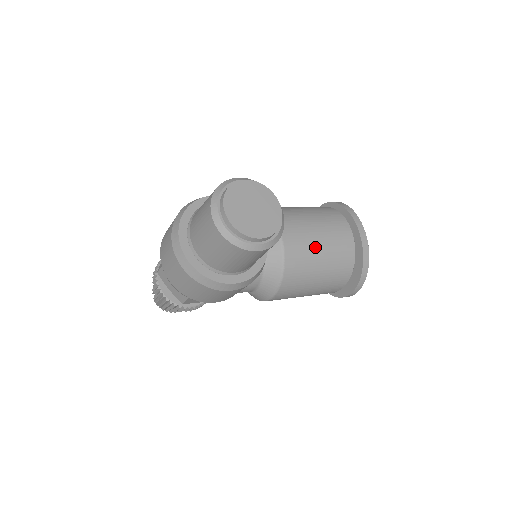
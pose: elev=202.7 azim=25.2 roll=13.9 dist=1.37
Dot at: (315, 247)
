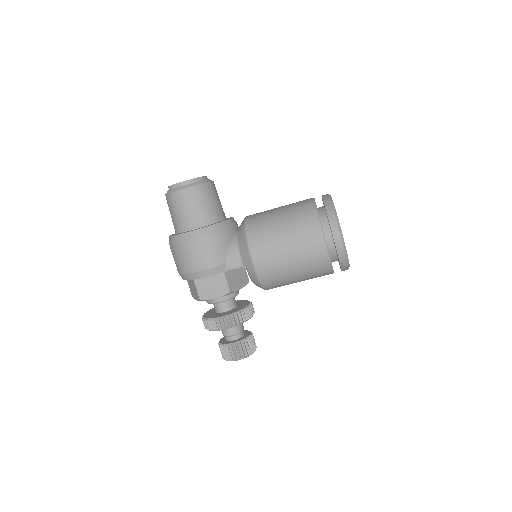
Dot at: (274, 211)
